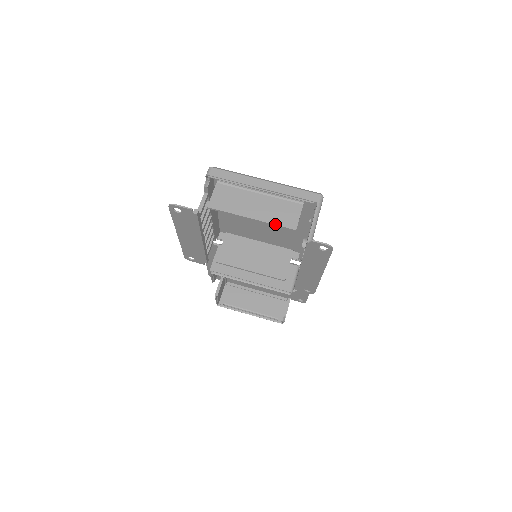
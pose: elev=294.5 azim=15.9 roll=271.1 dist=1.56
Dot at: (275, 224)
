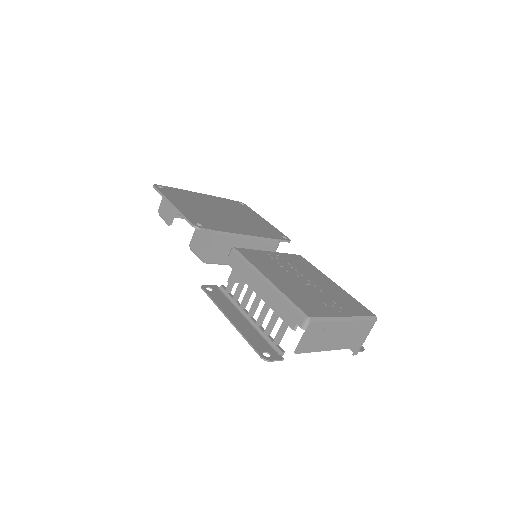
Dot at: (338, 349)
